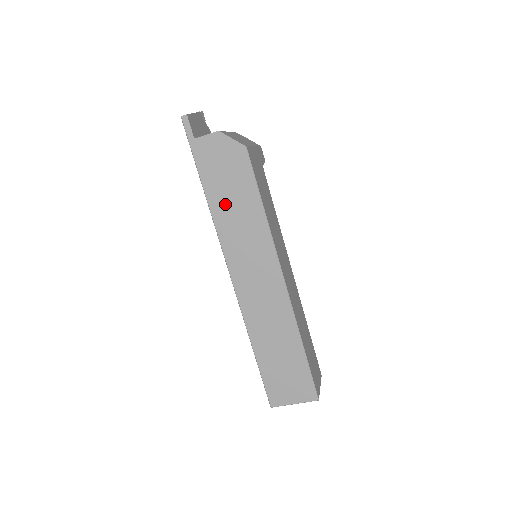
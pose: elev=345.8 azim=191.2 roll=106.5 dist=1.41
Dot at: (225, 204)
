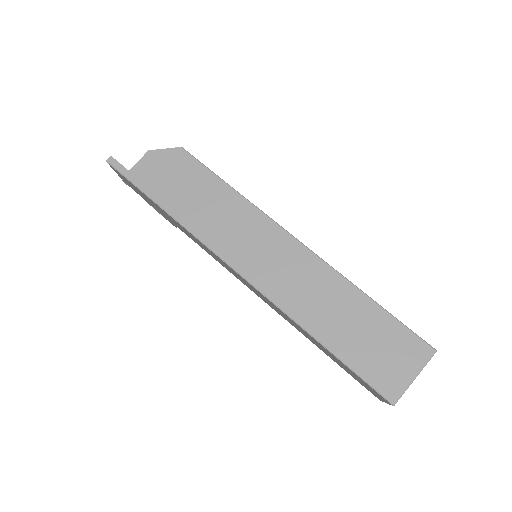
Dot at: (192, 208)
